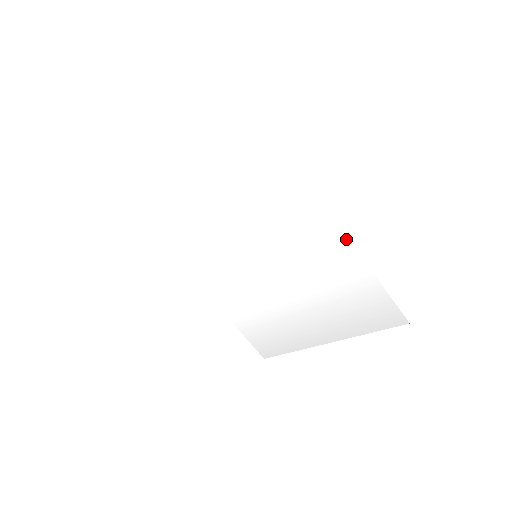
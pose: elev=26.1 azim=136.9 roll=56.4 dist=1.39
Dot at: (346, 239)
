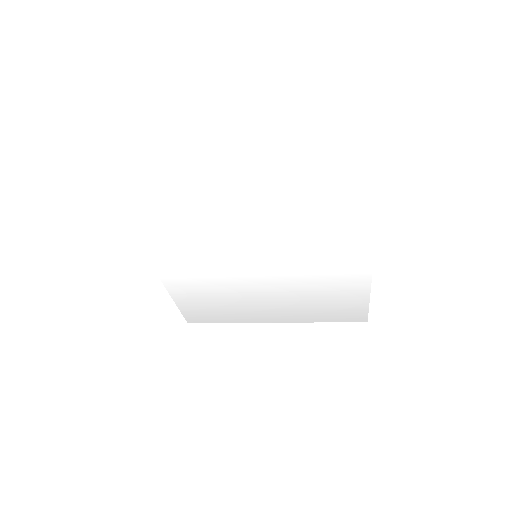
Dot at: (371, 267)
